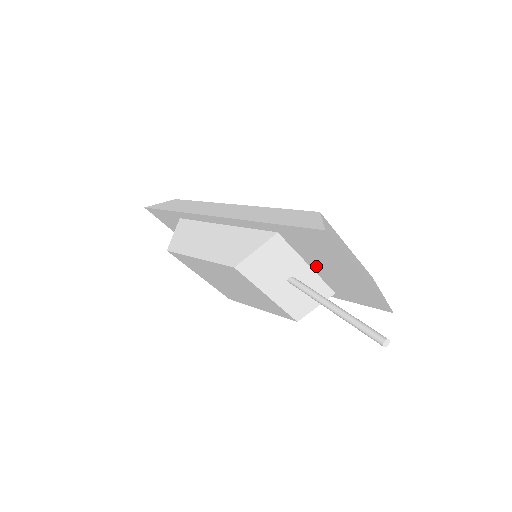
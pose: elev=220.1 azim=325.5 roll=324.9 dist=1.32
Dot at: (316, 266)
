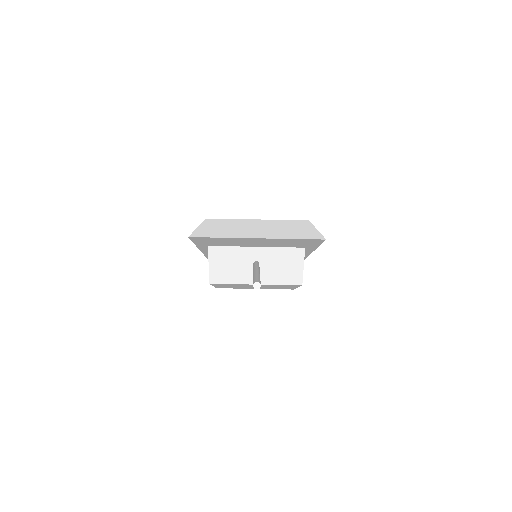
Dot at: (256, 245)
